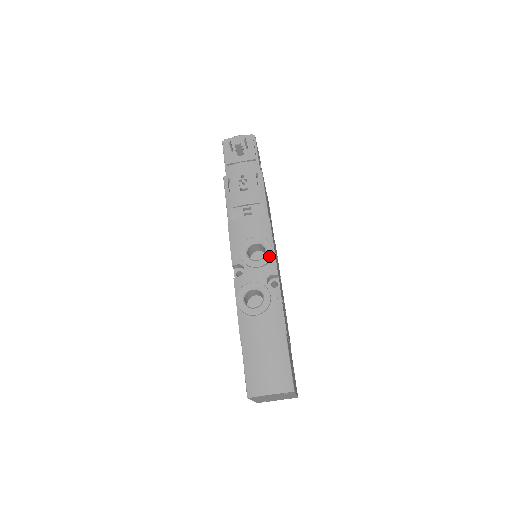
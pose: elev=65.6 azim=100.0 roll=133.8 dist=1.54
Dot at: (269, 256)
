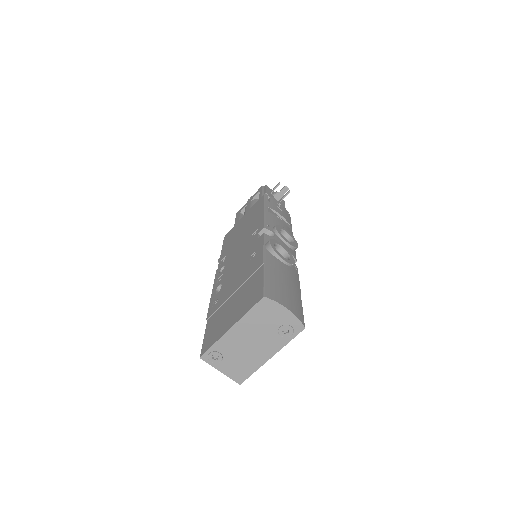
Dot at: (296, 246)
